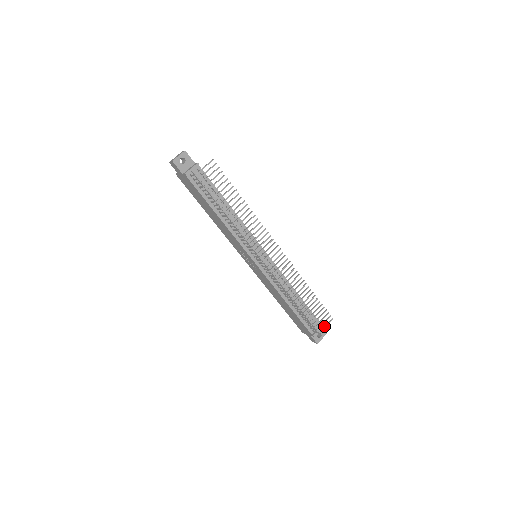
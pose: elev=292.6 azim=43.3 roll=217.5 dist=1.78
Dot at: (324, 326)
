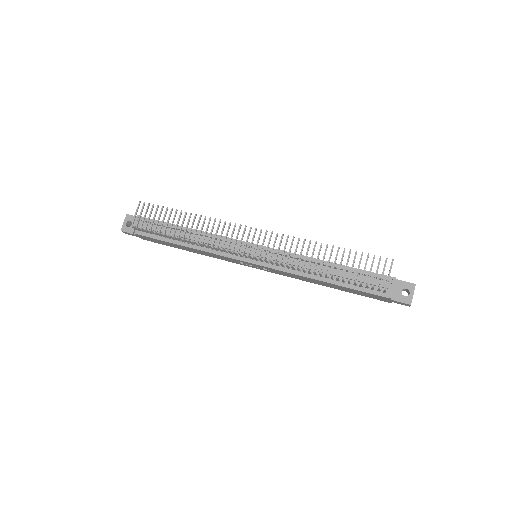
Dot at: occluded
